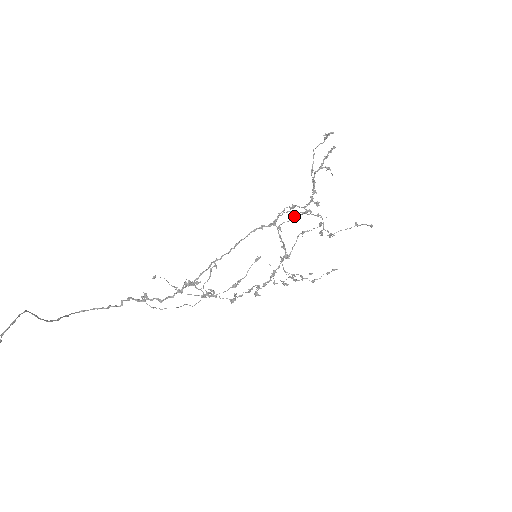
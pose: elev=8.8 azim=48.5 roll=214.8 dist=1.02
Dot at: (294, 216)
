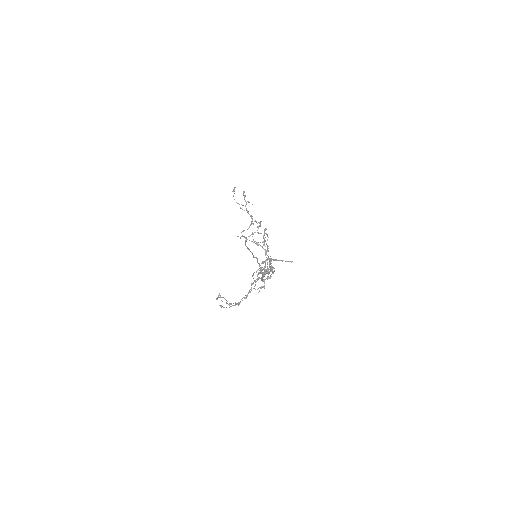
Dot at: (258, 226)
